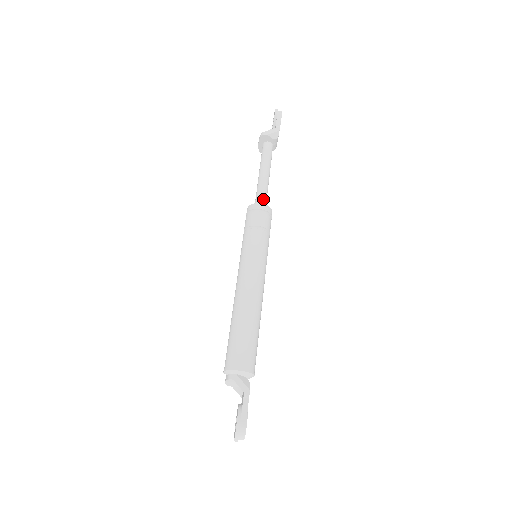
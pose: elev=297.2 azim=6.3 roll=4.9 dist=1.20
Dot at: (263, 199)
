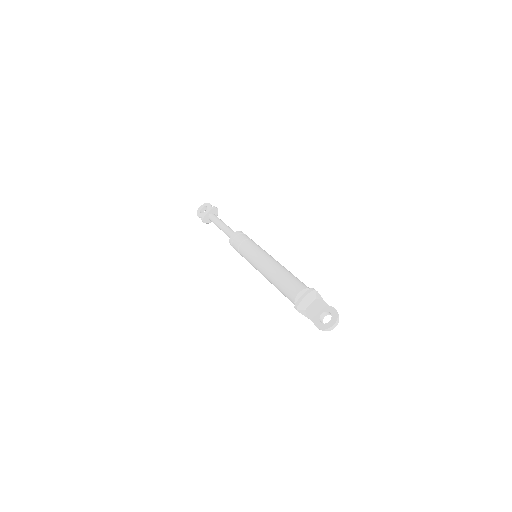
Dot at: occluded
